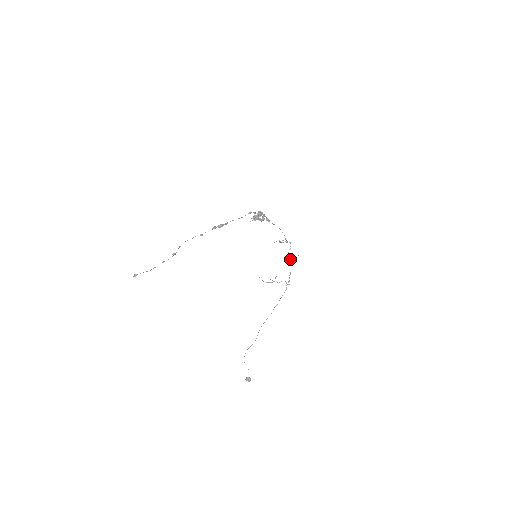
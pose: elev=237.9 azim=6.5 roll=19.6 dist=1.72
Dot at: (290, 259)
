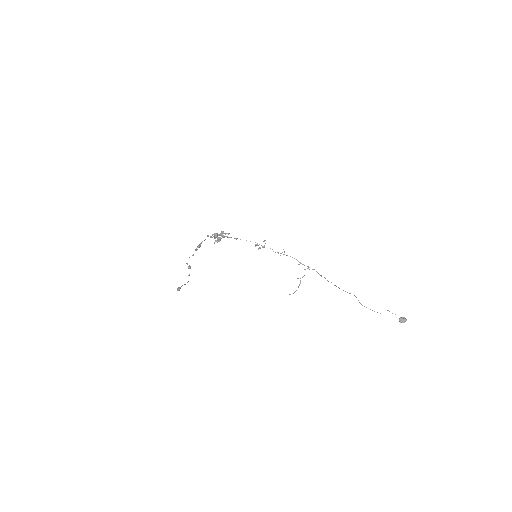
Dot at: occluded
